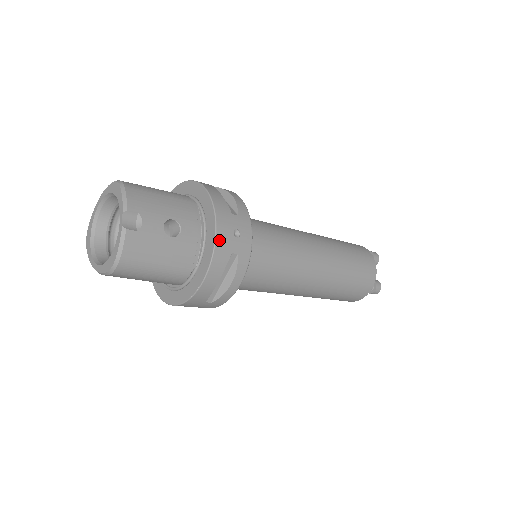
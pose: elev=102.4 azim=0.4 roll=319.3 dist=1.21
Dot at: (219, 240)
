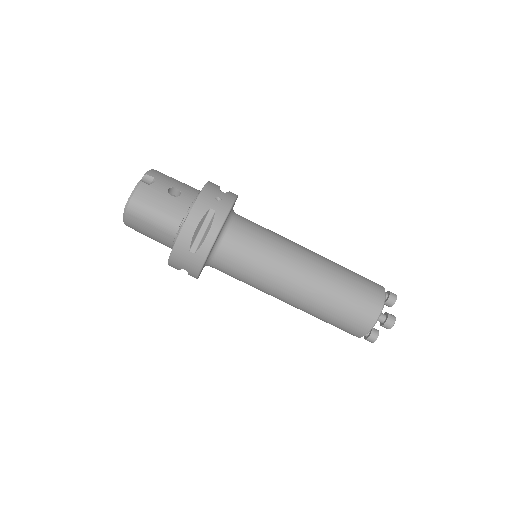
Dot at: (201, 197)
